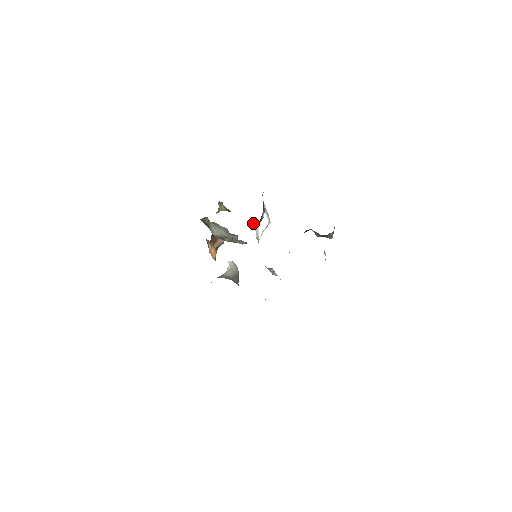
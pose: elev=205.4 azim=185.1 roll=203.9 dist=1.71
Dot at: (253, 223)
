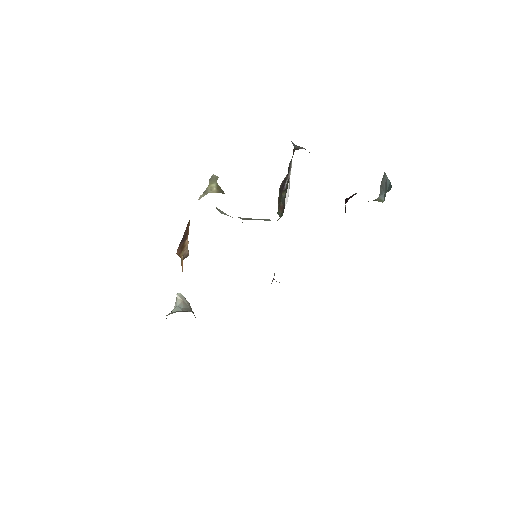
Dot at: occluded
